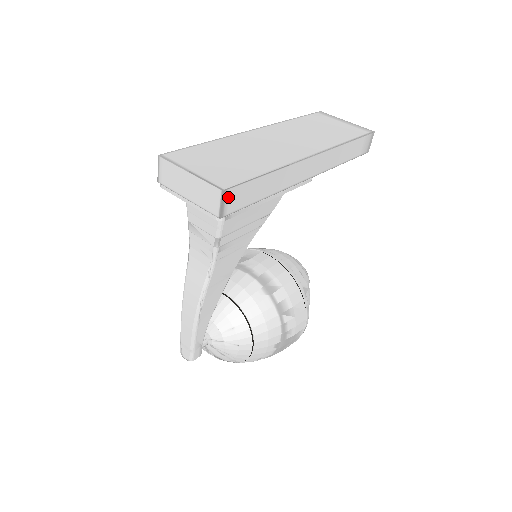
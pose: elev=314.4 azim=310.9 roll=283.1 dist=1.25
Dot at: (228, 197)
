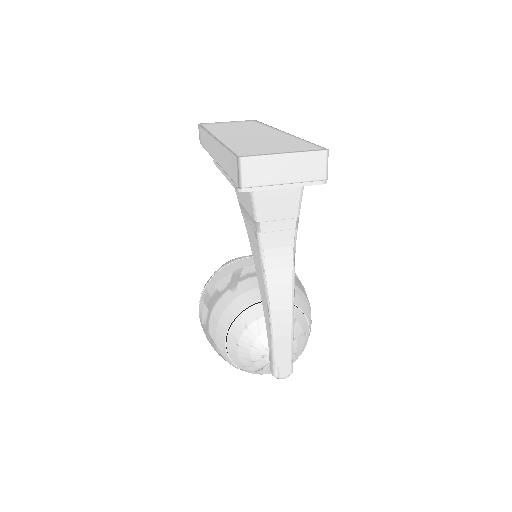
Dot at: (325, 158)
